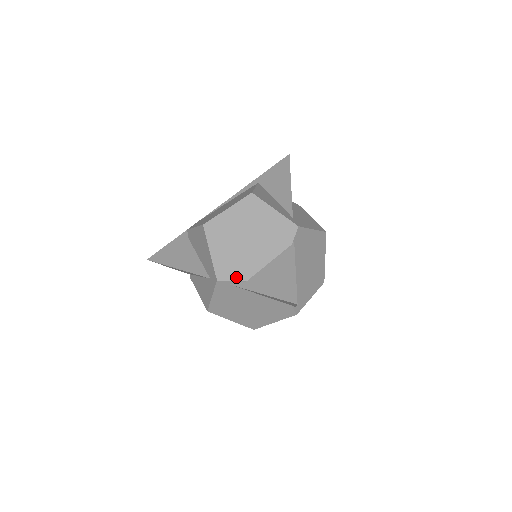
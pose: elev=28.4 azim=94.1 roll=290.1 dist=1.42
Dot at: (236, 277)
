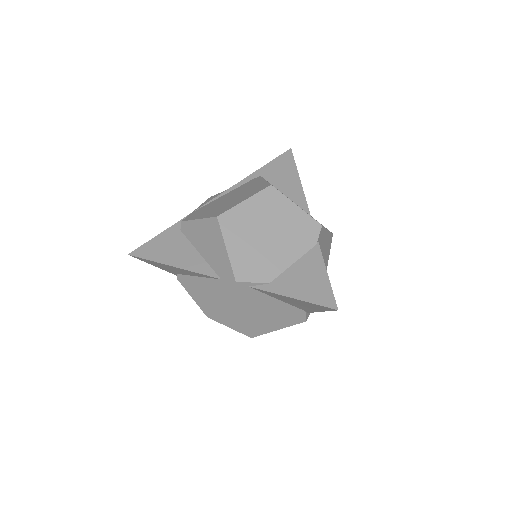
Dot at: (257, 278)
